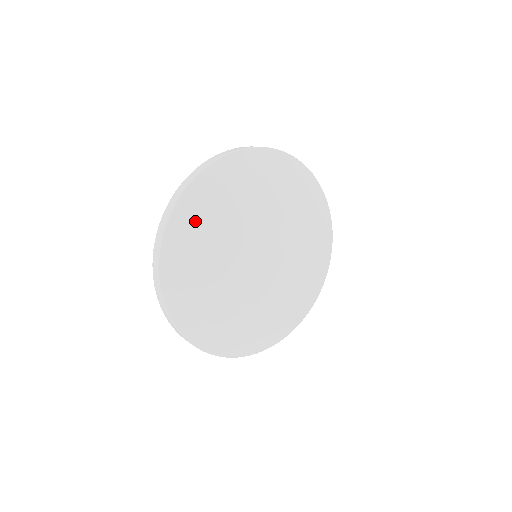
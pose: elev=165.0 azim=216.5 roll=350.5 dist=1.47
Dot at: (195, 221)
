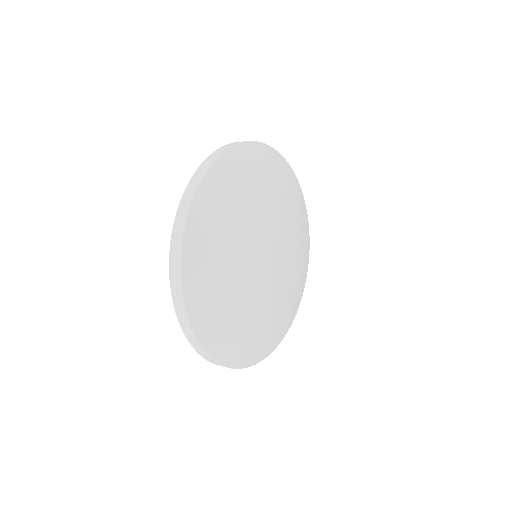
Dot at: (249, 168)
